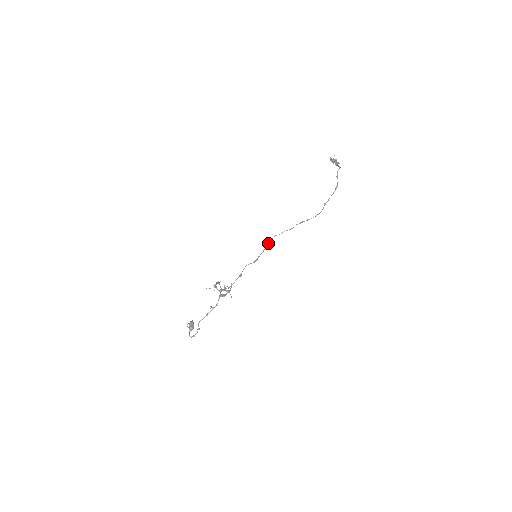
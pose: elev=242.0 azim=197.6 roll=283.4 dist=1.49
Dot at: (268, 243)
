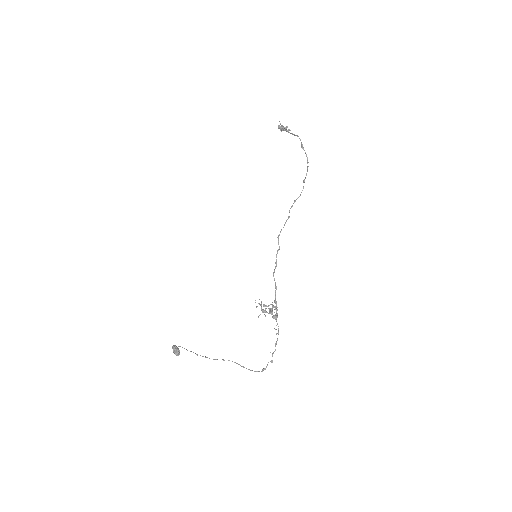
Dot at: (278, 241)
